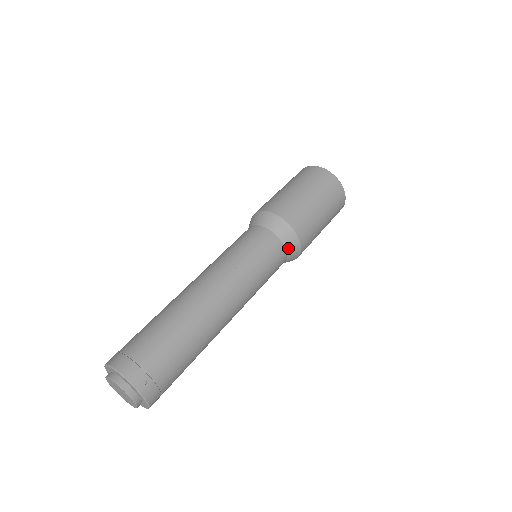
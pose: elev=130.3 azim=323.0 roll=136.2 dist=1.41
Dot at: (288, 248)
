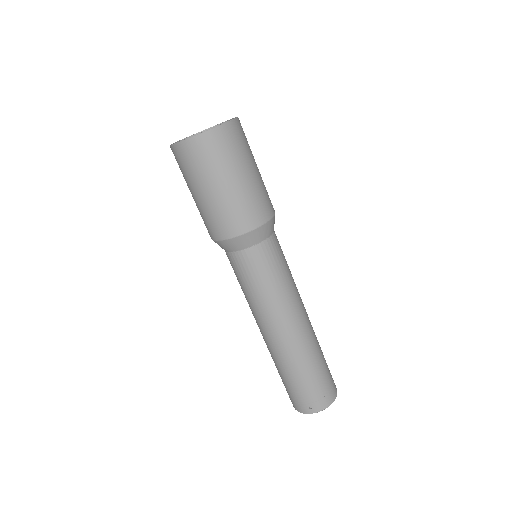
Dot at: (253, 243)
